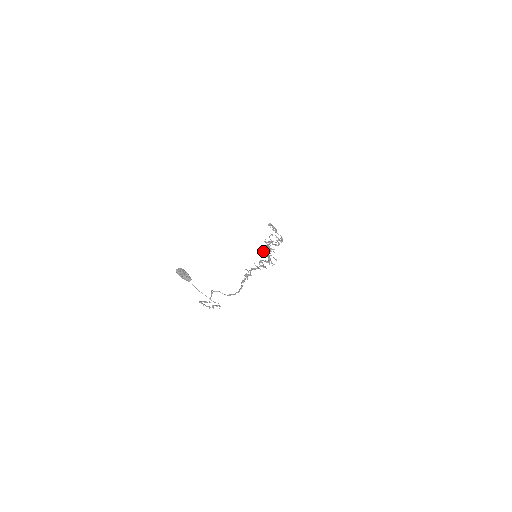
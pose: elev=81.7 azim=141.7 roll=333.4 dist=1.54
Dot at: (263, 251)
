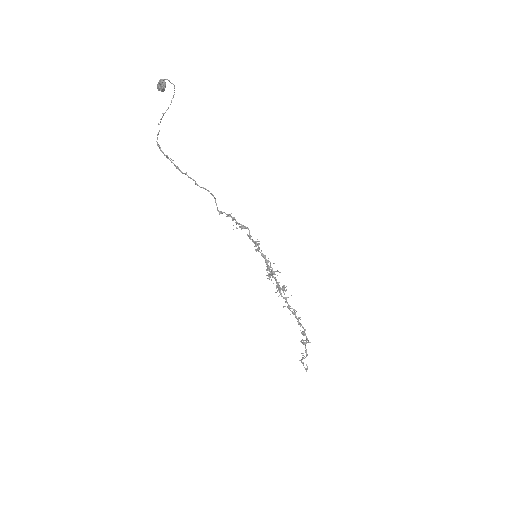
Dot at: (269, 273)
